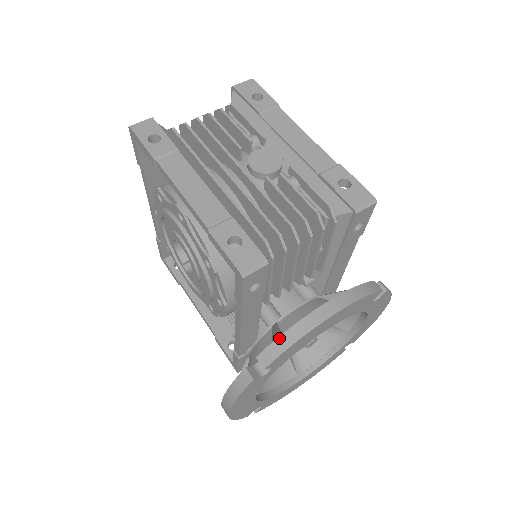
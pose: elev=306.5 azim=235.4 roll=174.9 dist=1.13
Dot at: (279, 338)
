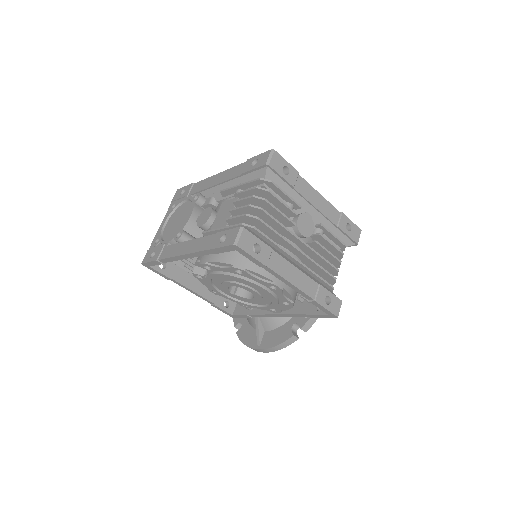
Dot at: occluded
